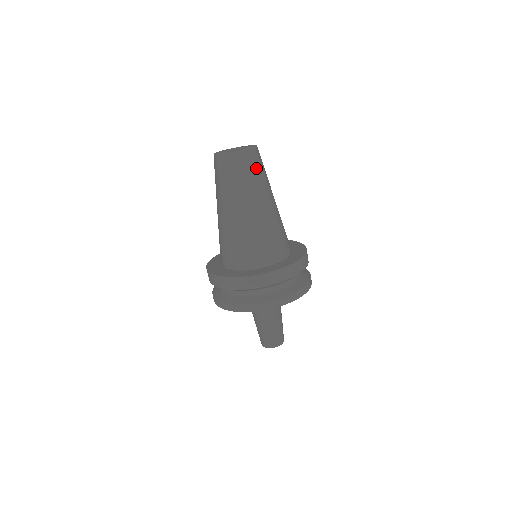
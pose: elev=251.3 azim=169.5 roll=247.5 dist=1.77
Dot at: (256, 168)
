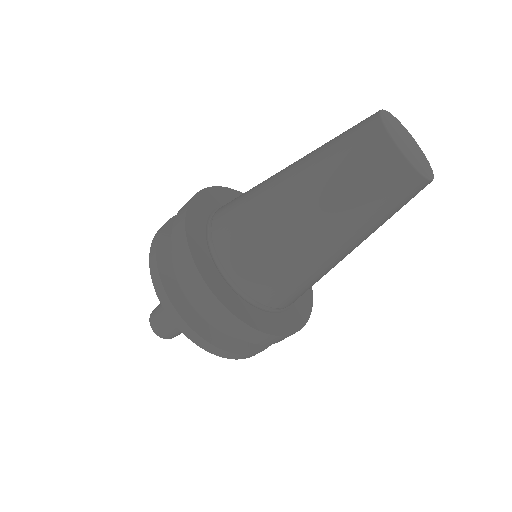
Dot at: occluded
